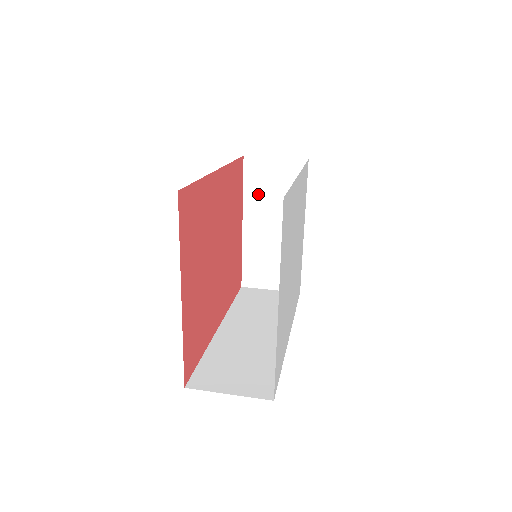
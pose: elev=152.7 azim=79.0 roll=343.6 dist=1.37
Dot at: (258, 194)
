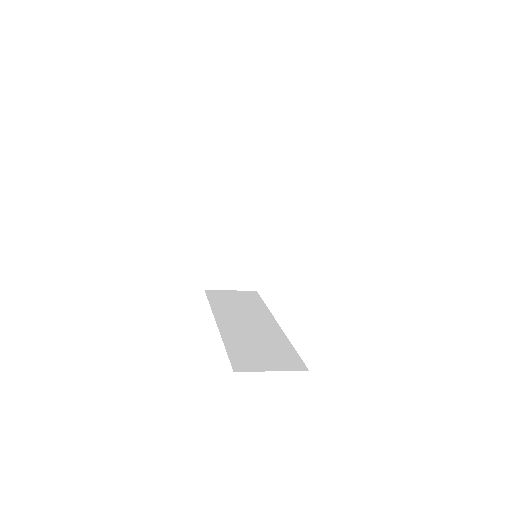
Dot at: (226, 204)
